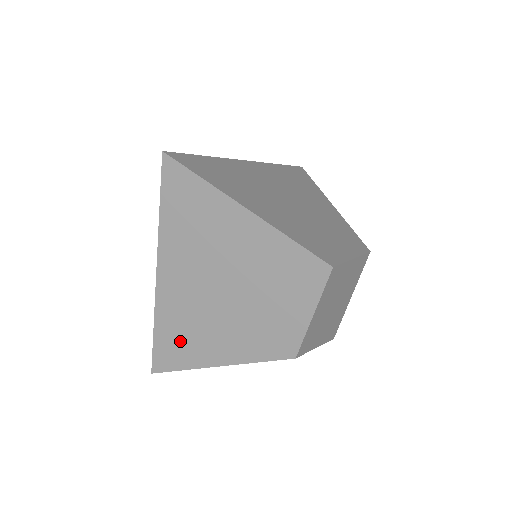
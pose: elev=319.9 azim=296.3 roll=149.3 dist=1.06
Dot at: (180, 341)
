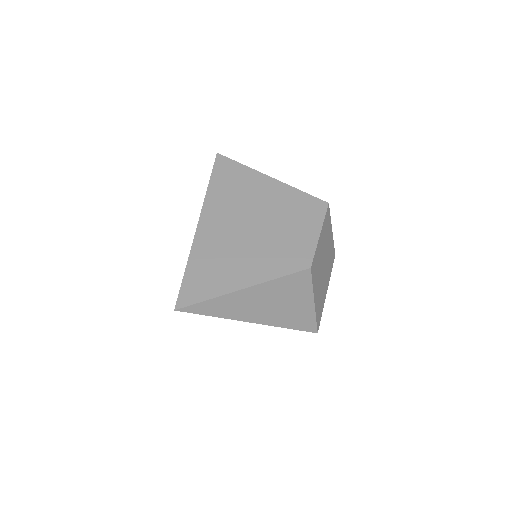
Dot at: (211, 272)
